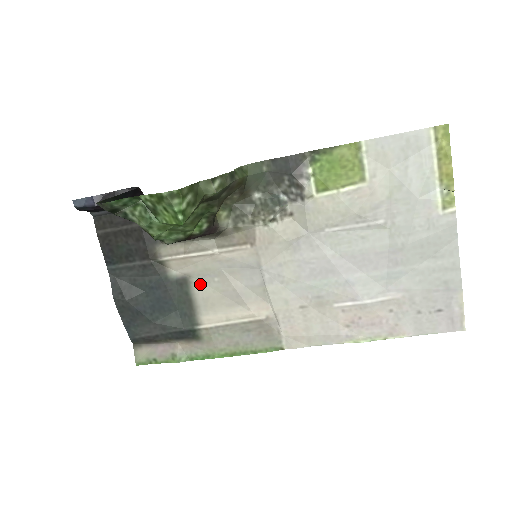
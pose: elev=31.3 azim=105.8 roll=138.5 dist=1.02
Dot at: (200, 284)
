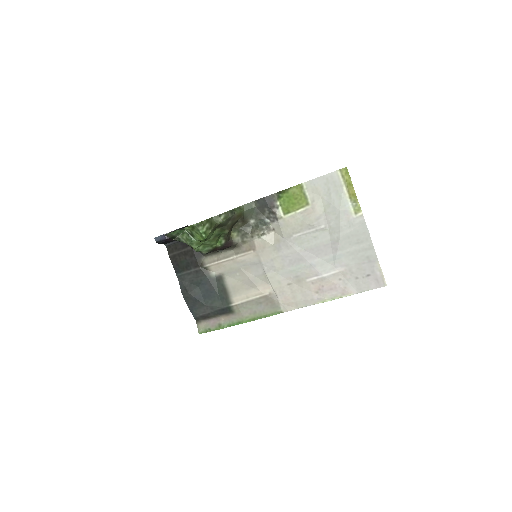
Dot at: (229, 278)
